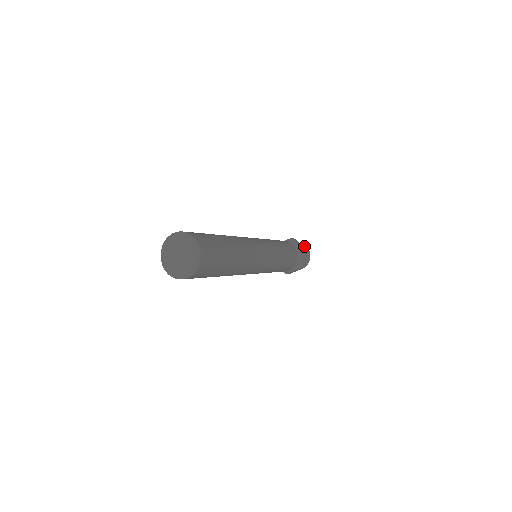
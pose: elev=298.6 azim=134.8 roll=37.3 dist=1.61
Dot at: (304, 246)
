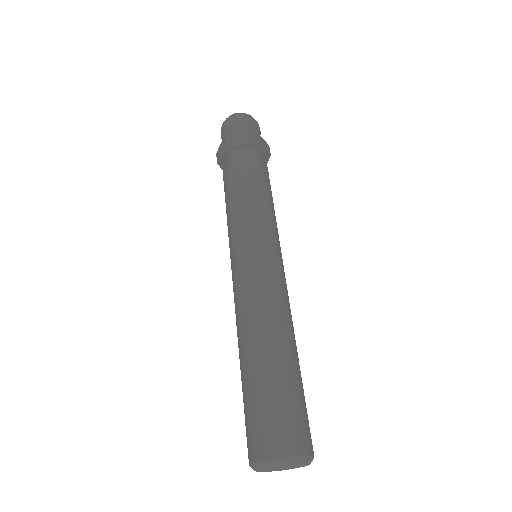
Dot at: (239, 121)
